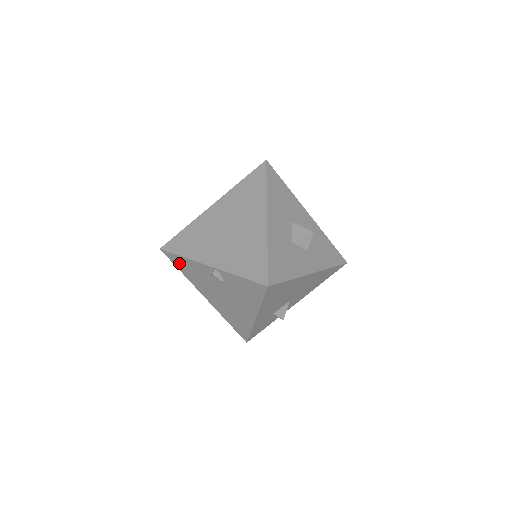
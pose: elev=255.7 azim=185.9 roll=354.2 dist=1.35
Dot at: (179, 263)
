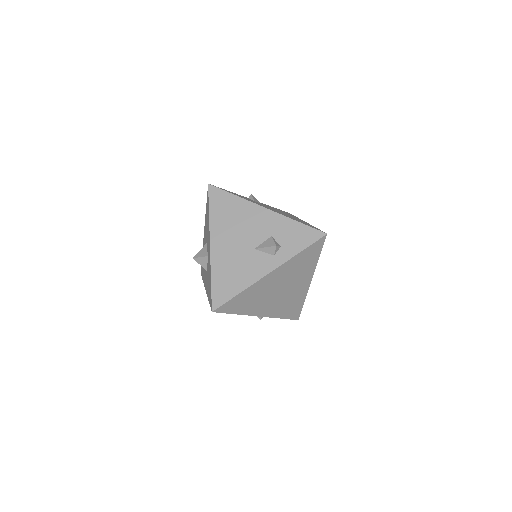
Dot at: occluded
